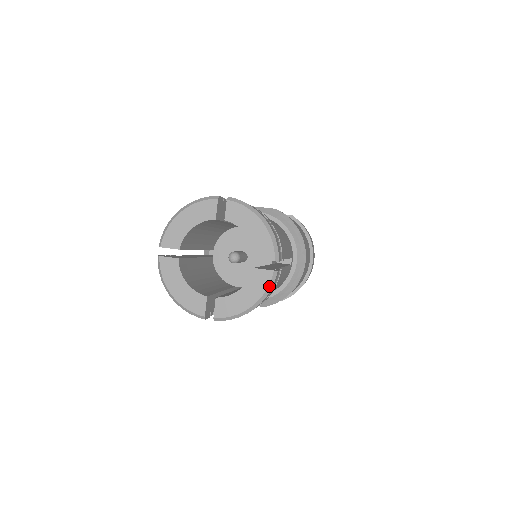
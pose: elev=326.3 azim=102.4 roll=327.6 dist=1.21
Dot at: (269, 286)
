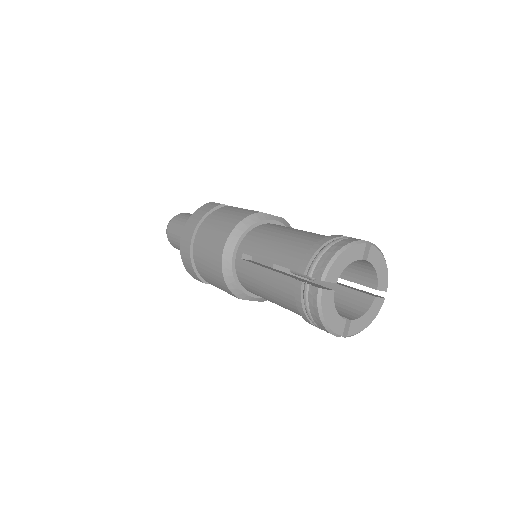
Dot at: occluded
